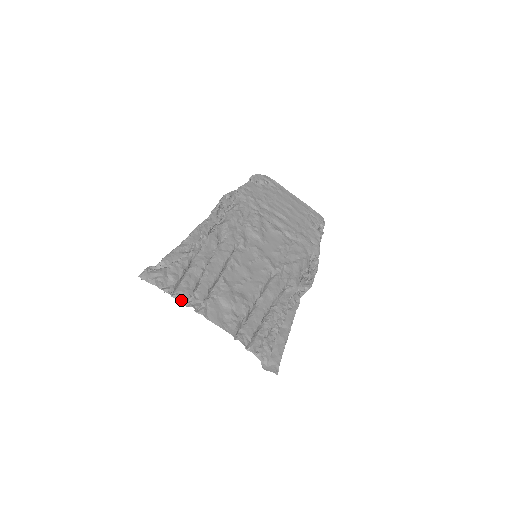
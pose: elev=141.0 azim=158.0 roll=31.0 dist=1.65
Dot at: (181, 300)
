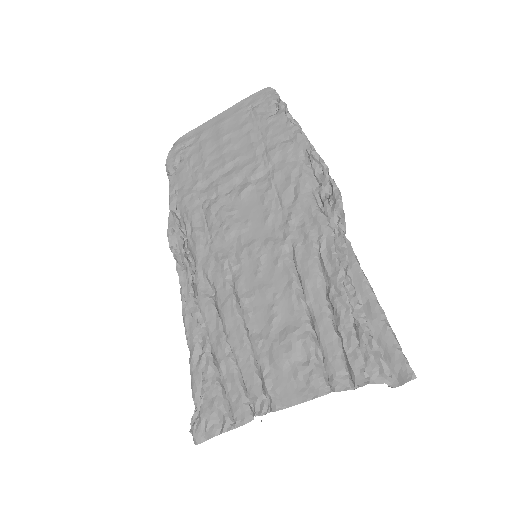
Dot at: (245, 422)
